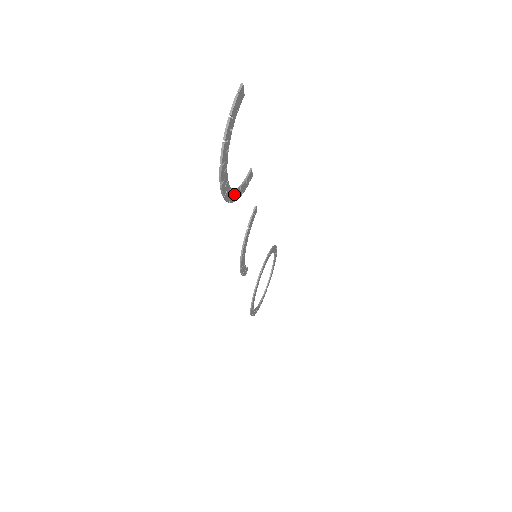
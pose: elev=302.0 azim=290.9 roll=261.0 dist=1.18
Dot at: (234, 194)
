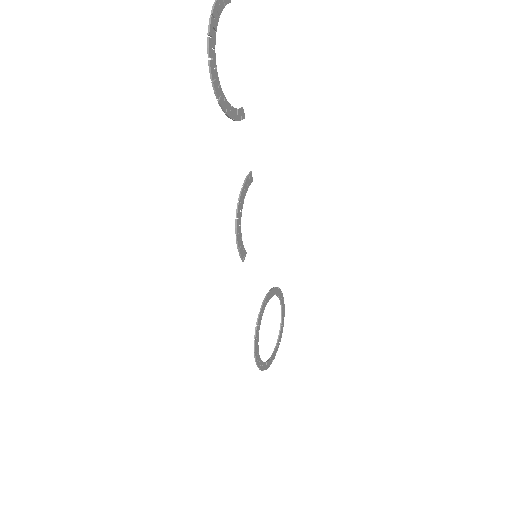
Dot at: (224, 101)
